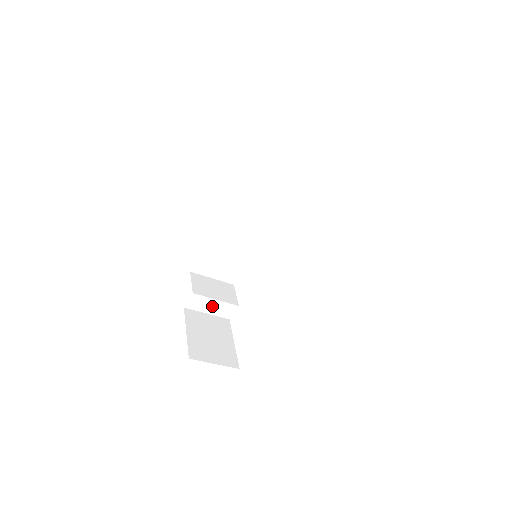
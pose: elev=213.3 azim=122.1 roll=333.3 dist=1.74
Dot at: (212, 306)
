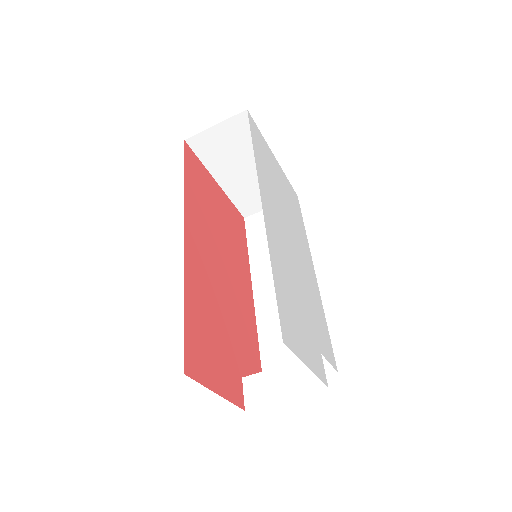
Dot at: (283, 382)
